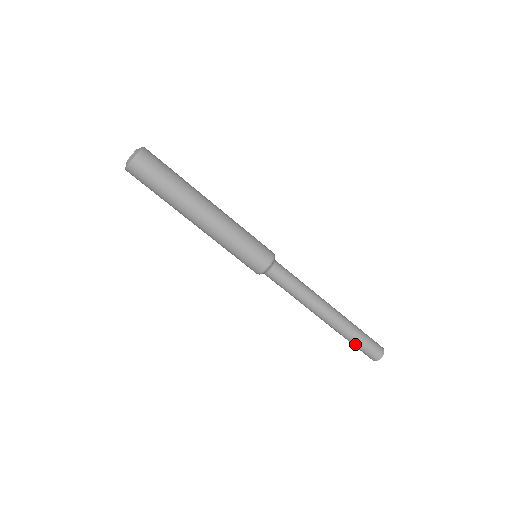
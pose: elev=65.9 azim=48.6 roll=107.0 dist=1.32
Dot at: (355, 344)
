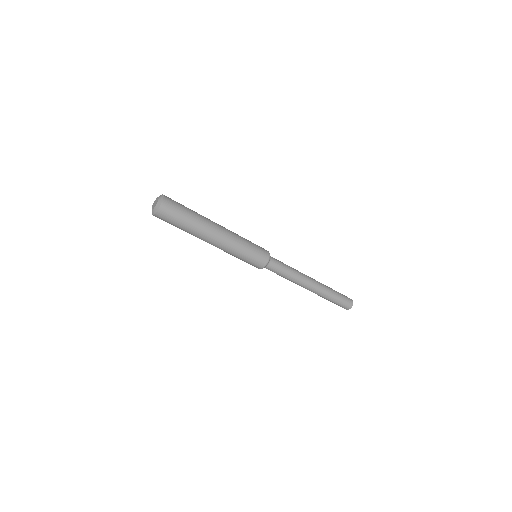
Dot at: (335, 301)
